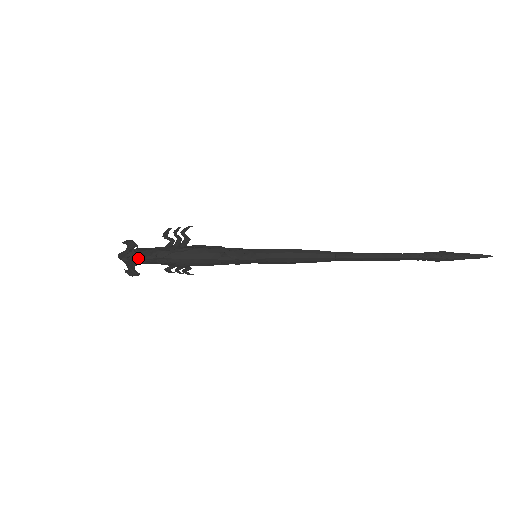
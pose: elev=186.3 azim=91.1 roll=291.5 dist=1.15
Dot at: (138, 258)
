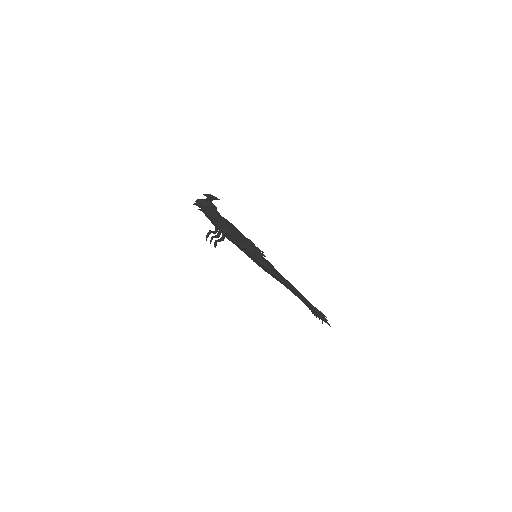
Dot at: occluded
